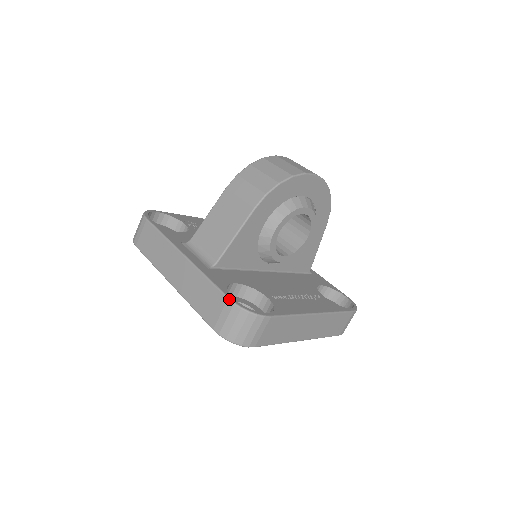
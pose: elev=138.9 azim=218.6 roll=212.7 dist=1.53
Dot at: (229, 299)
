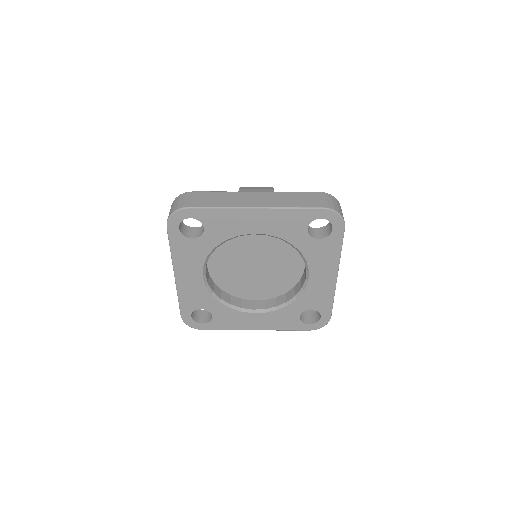
Dot at: (320, 192)
